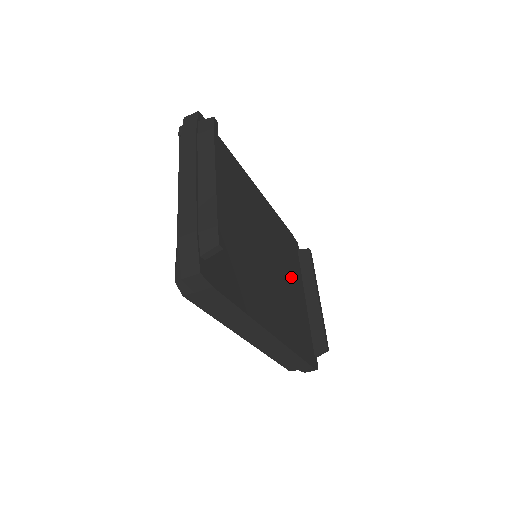
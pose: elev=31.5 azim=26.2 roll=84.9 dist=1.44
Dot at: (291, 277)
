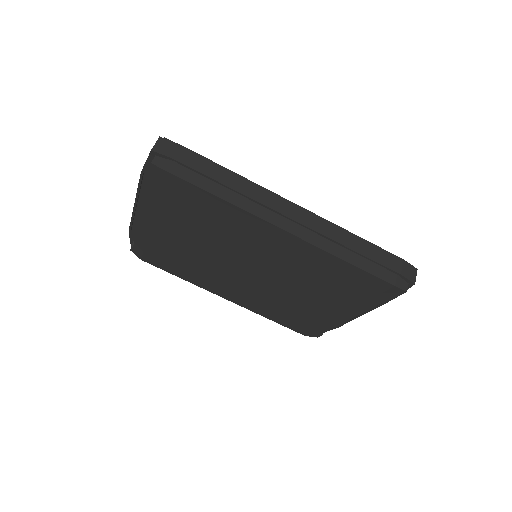
Dot at: occluded
